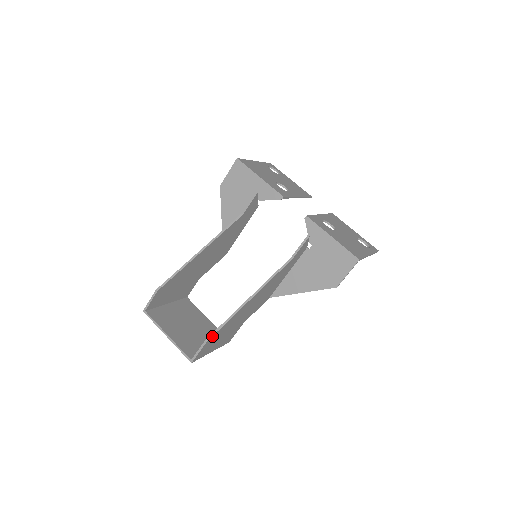
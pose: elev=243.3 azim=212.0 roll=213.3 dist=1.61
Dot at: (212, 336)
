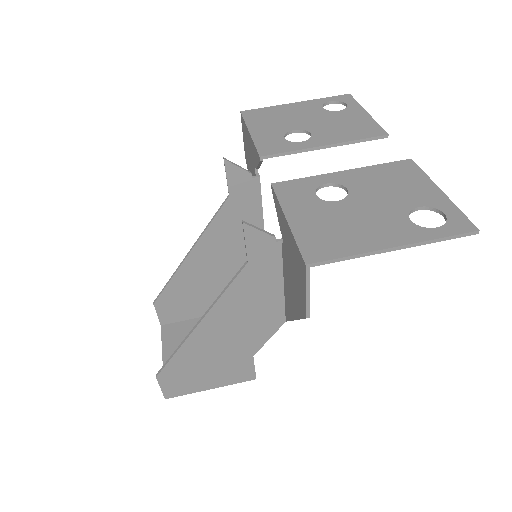
Dot at: (161, 371)
